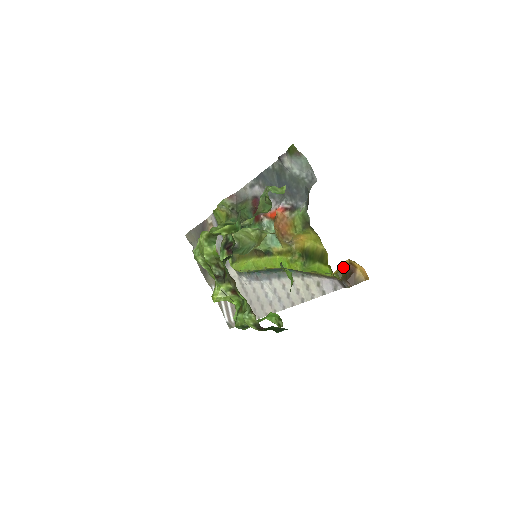
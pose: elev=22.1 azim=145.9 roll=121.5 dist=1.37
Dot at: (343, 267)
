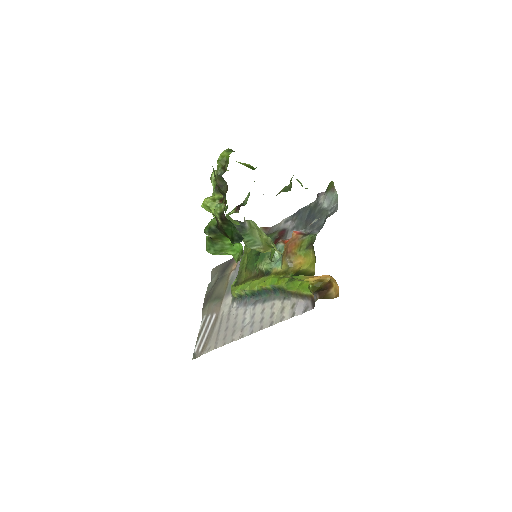
Dot at: (322, 284)
